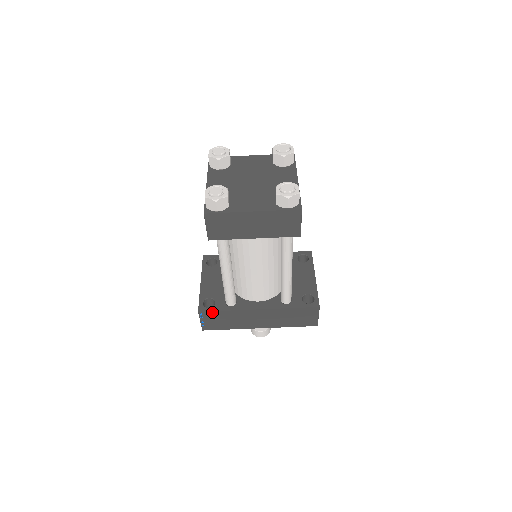
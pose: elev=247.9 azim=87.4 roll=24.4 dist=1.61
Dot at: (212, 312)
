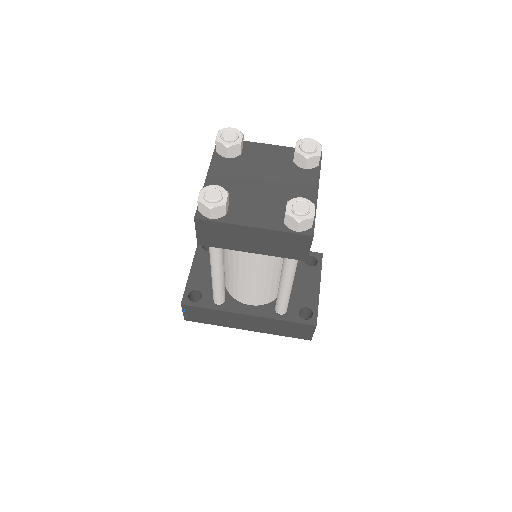
Dot at: (196, 307)
